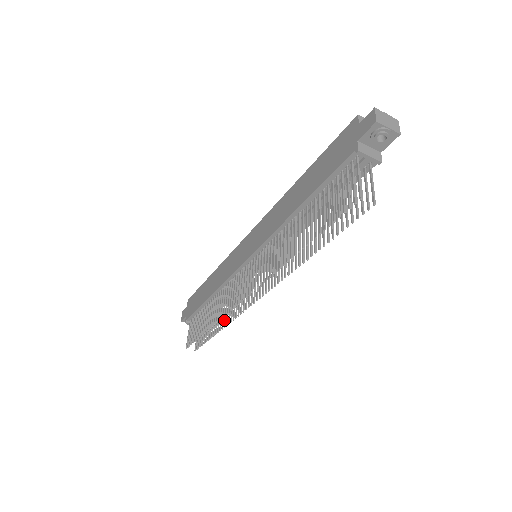
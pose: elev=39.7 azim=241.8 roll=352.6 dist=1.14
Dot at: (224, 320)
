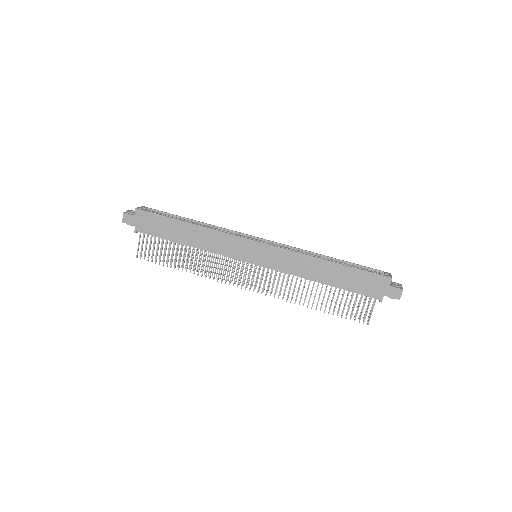
Dot at: occluded
